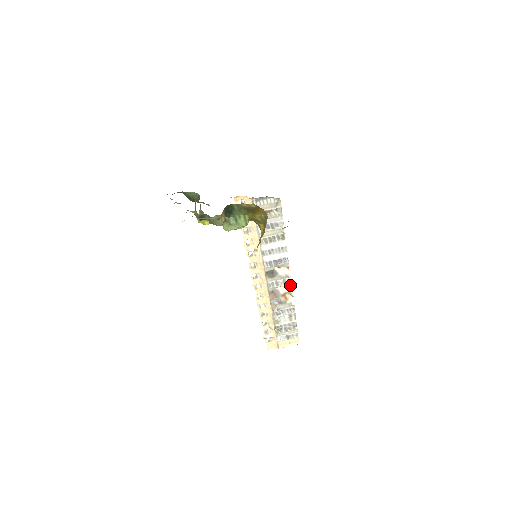
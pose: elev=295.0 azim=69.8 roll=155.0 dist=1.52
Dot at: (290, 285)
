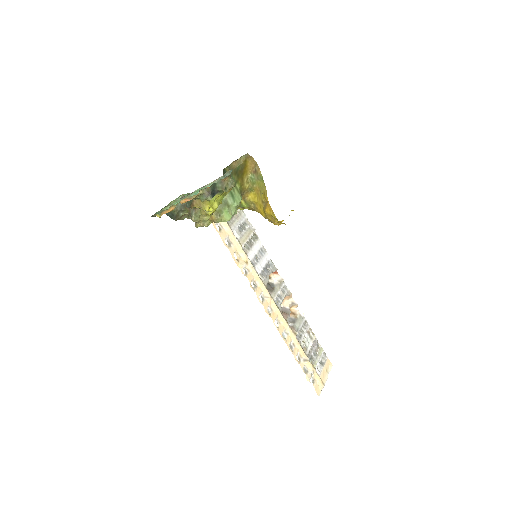
Dot at: (288, 292)
